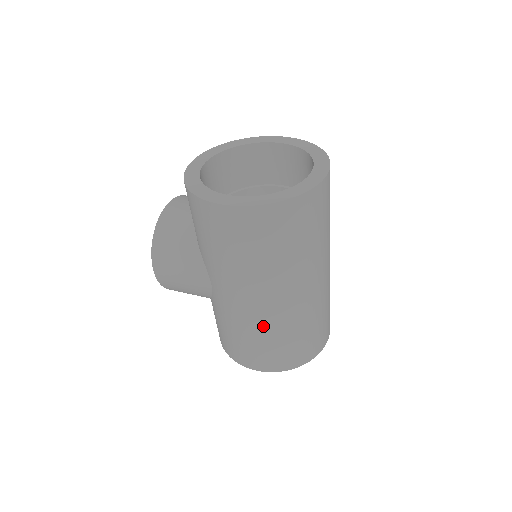
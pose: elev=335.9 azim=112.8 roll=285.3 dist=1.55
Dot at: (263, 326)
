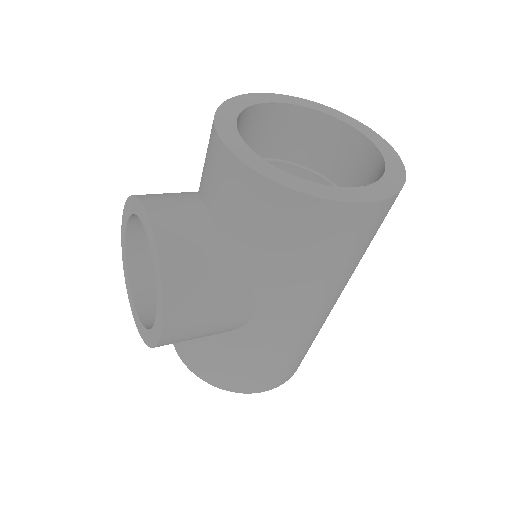
Dot at: (311, 336)
